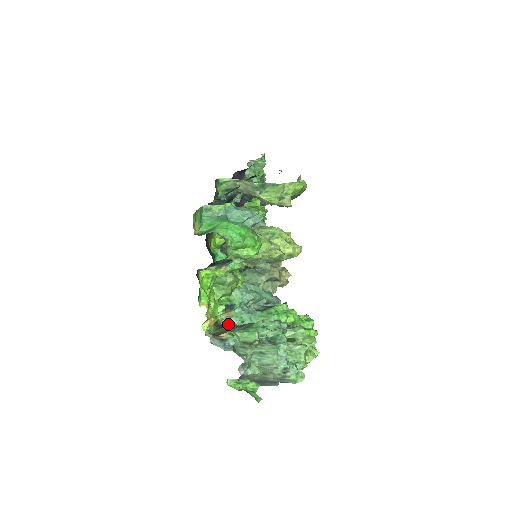
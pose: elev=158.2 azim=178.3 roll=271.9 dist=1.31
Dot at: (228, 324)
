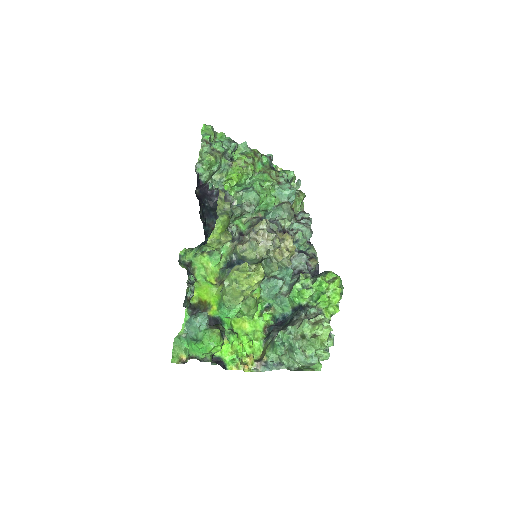
Dot at: (272, 328)
